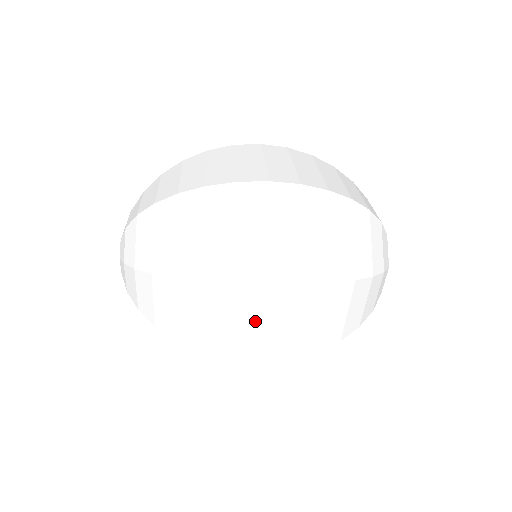
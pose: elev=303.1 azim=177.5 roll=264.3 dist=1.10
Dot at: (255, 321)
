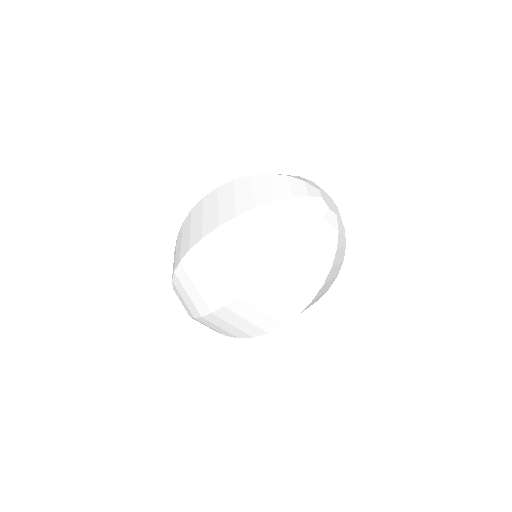
Dot at: occluded
